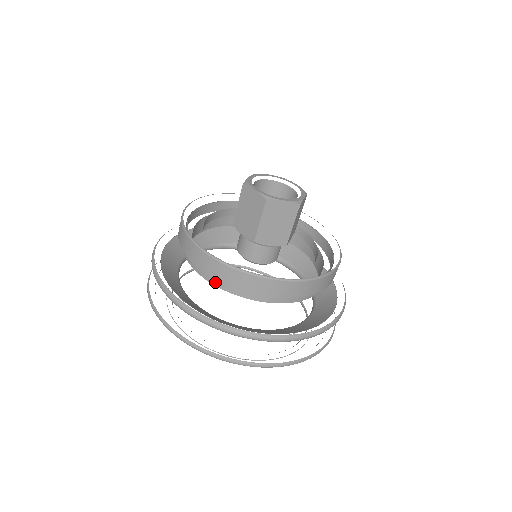
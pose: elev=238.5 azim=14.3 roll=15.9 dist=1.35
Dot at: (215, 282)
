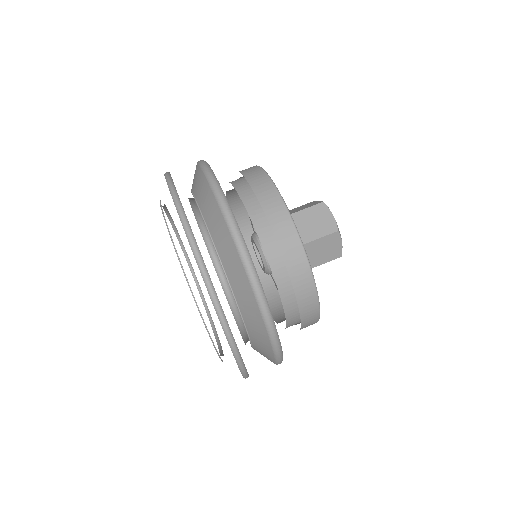
Dot at: (268, 248)
